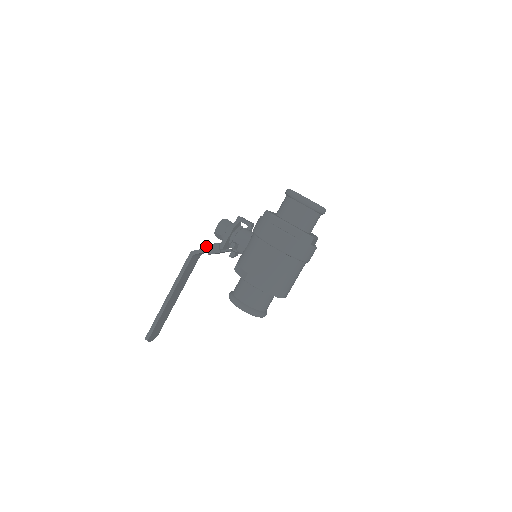
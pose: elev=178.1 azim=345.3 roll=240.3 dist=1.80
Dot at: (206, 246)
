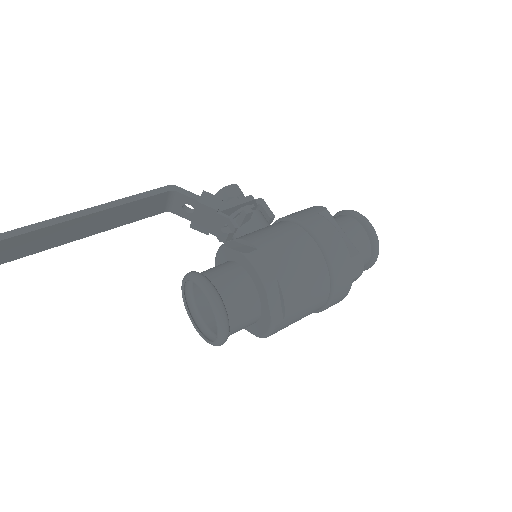
Dot at: occluded
